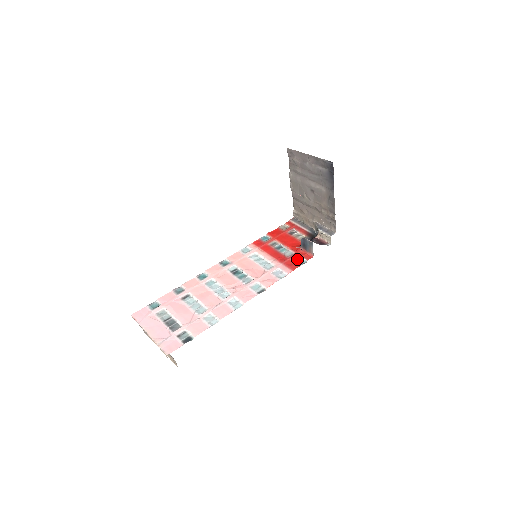
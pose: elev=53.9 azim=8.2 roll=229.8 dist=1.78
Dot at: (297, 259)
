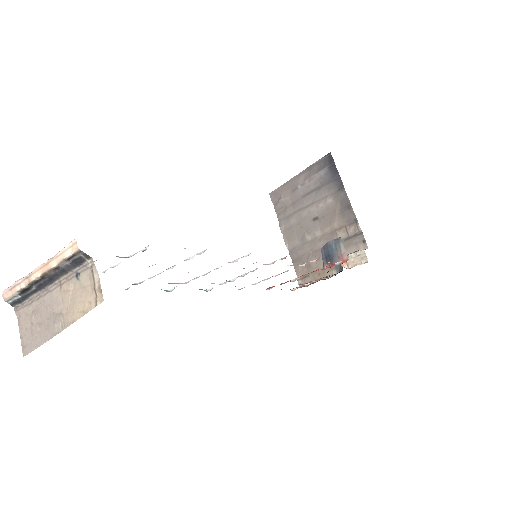
Dot at: occluded
